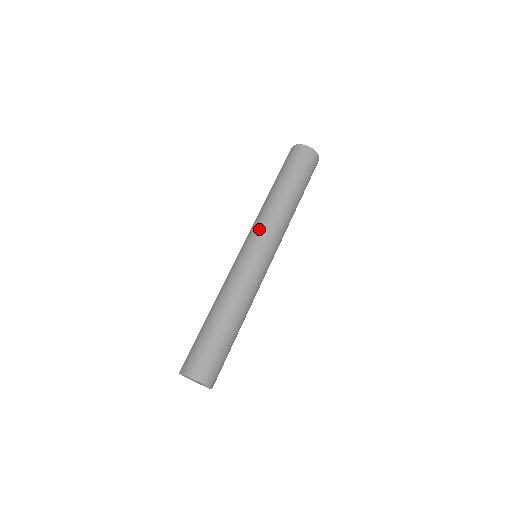
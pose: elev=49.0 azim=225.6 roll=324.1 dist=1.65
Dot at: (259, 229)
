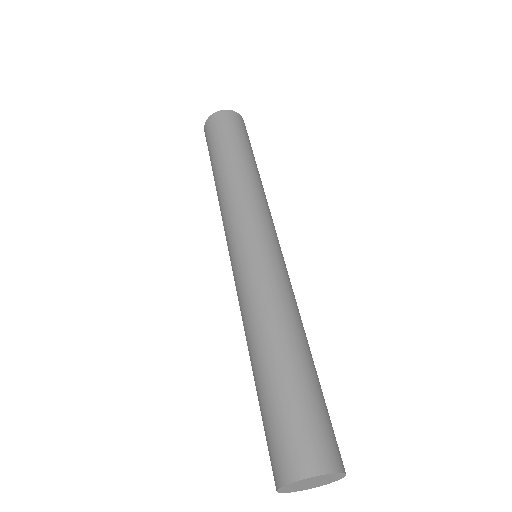
Dot at: (257, 213)
